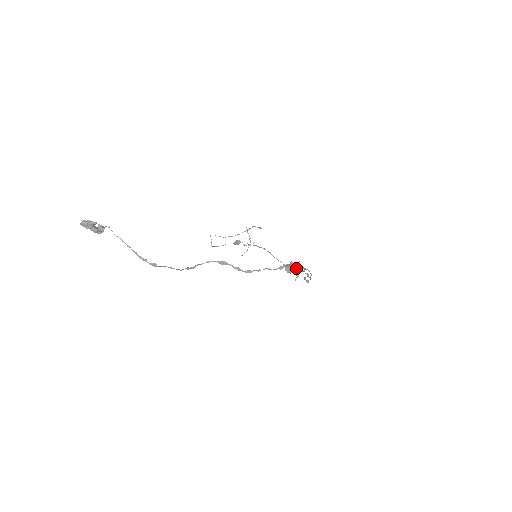
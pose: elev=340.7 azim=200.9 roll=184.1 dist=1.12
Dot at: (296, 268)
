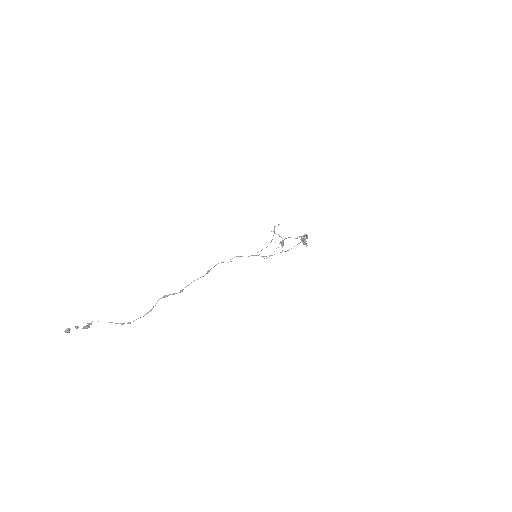
Dot at: occluded
